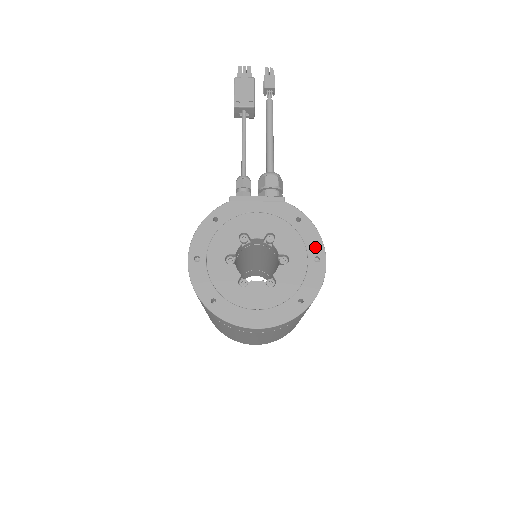
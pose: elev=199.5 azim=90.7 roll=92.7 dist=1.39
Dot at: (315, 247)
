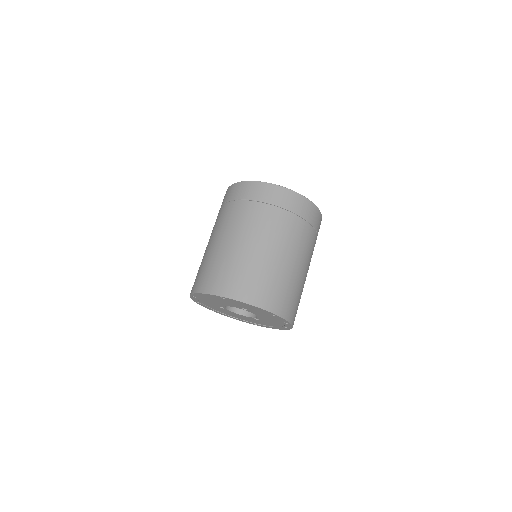
Dot at: occluded
